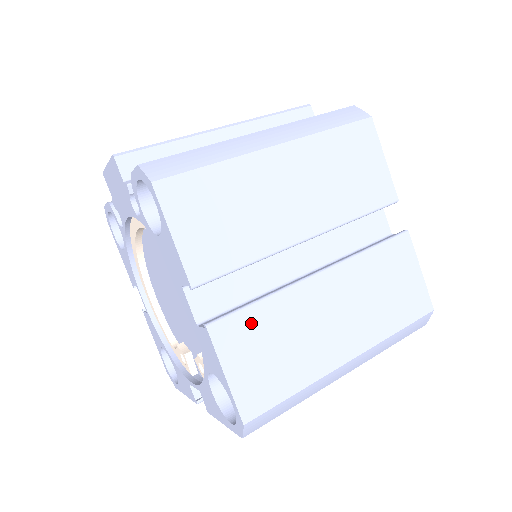
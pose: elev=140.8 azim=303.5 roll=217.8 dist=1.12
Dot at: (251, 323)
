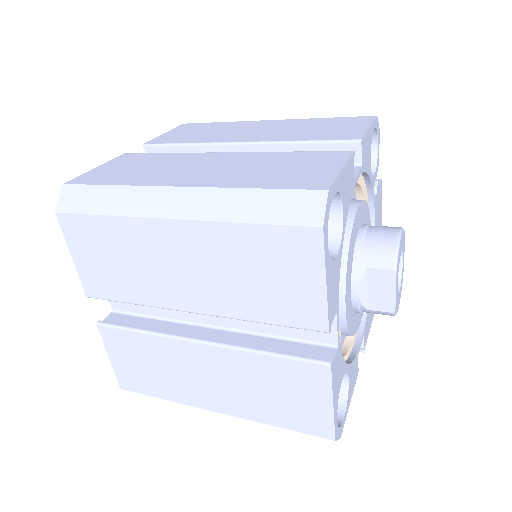
Dot at: (147, 157)
